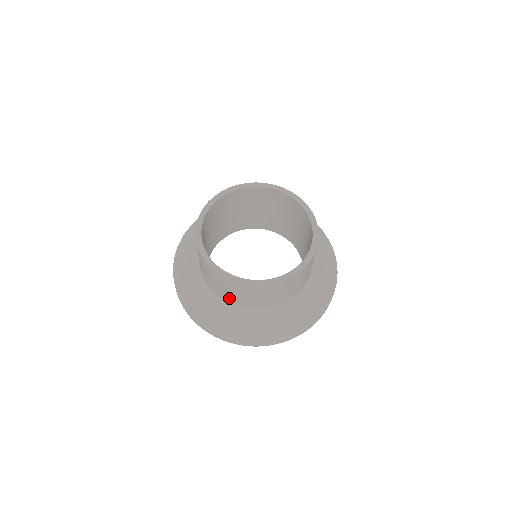
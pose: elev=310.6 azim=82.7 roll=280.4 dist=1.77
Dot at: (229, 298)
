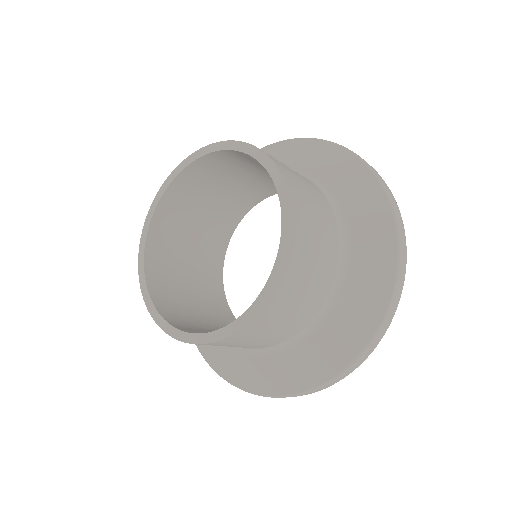
Dot at: occluded
